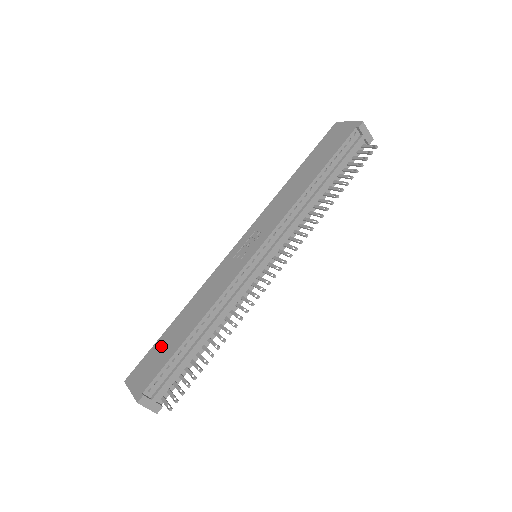
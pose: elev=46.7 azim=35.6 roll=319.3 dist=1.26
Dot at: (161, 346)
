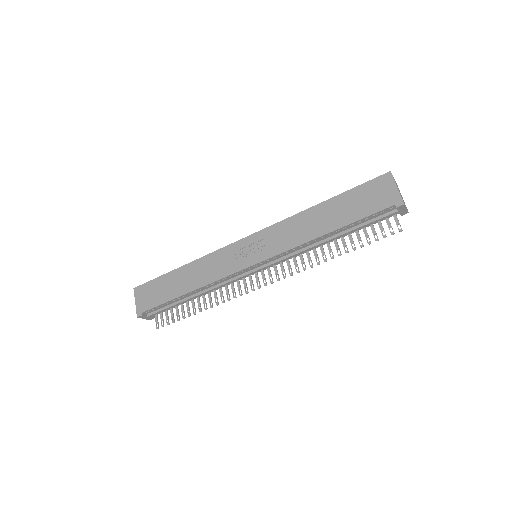
Dot at: (163, 284)
